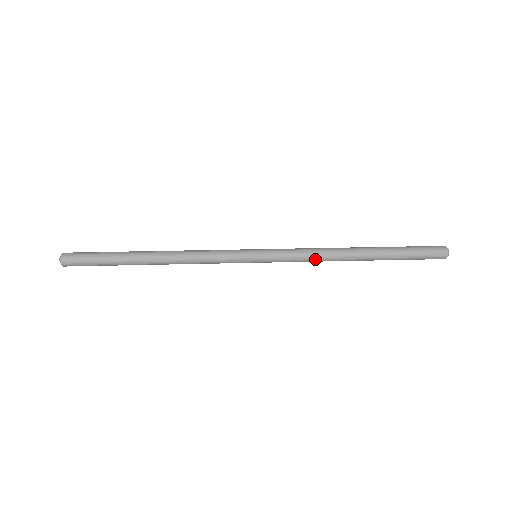
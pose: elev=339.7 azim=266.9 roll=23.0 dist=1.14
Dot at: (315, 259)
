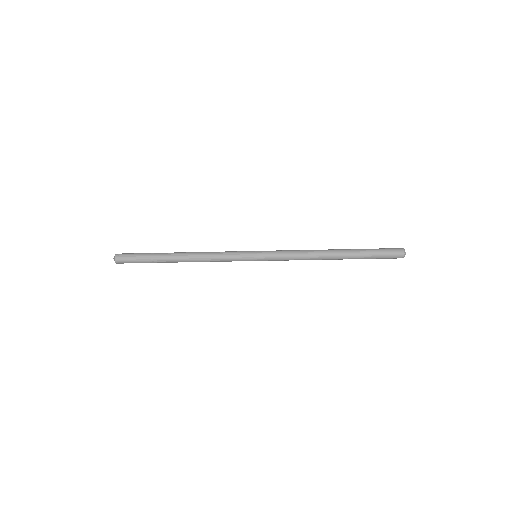
Dot at: (300, 257)
